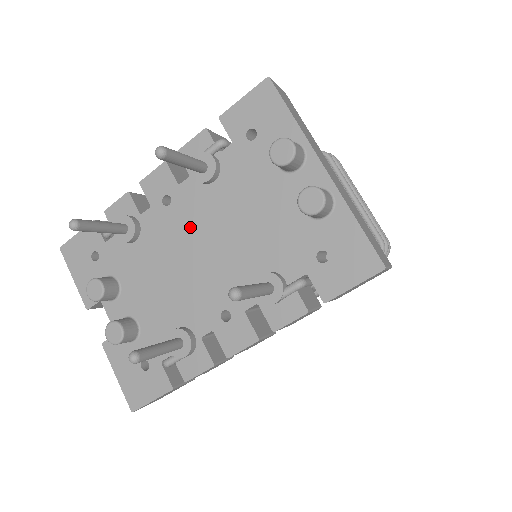
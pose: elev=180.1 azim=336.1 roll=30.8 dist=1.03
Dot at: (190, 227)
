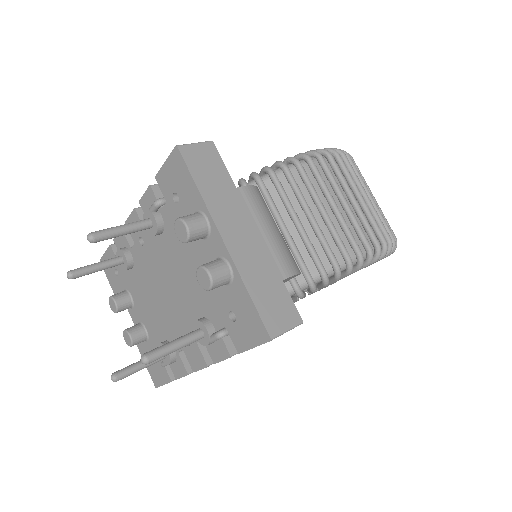
Dot at: (157, 266)
